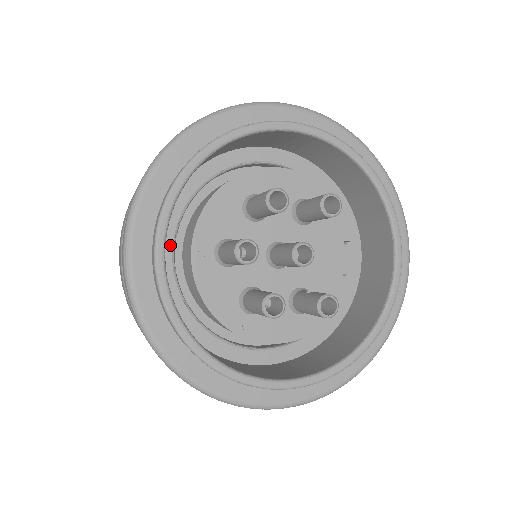
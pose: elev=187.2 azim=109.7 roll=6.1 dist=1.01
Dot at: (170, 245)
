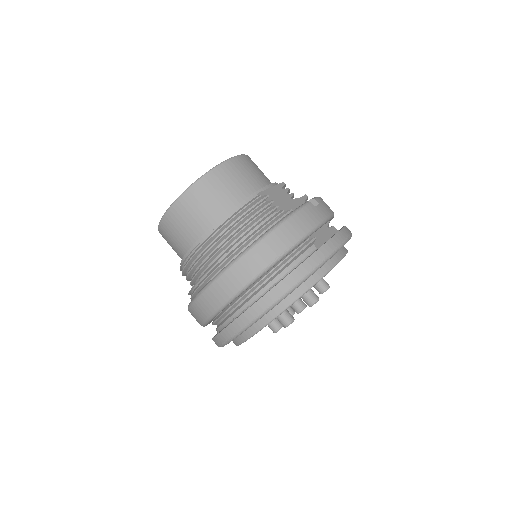
Dot at: occluded
